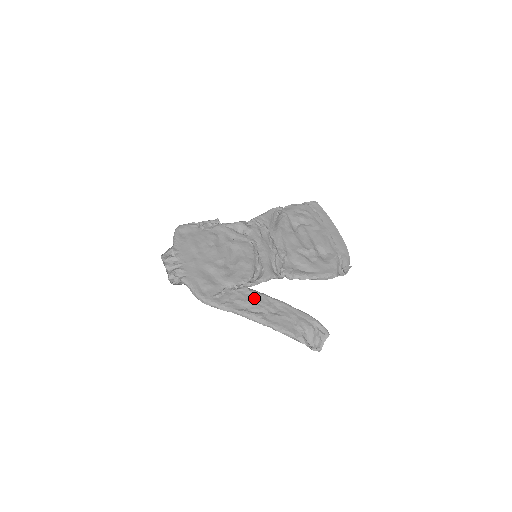
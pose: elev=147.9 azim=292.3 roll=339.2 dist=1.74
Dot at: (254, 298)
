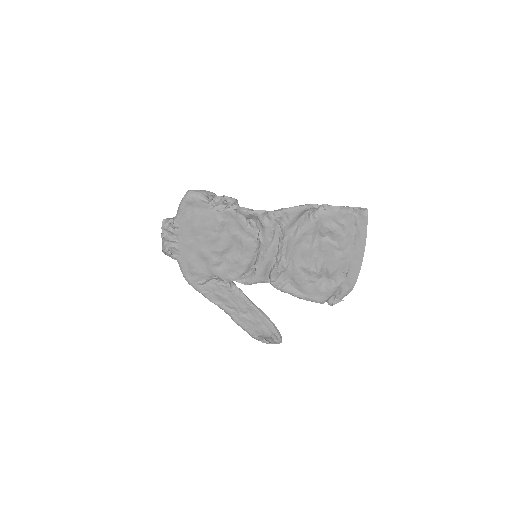
Dot at: (232, 297)
